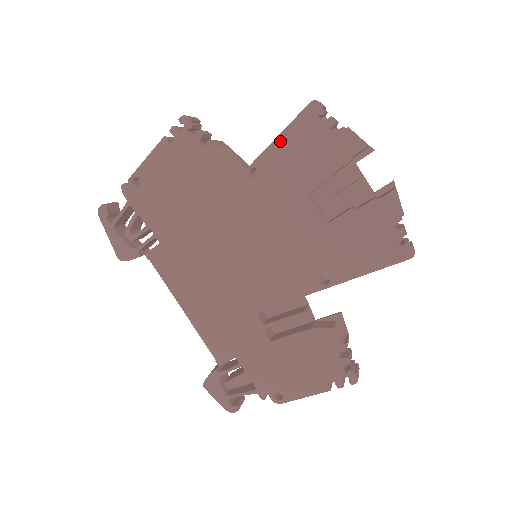
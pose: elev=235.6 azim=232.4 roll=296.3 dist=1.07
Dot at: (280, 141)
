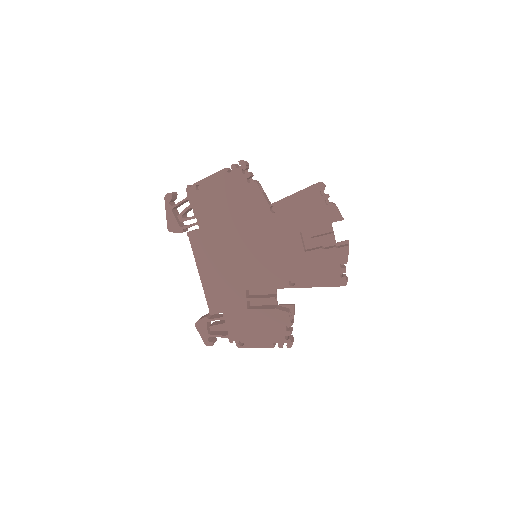
Dot at: (294, 197)
